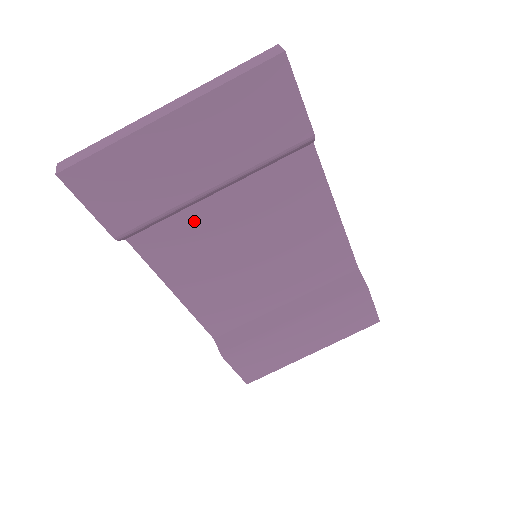
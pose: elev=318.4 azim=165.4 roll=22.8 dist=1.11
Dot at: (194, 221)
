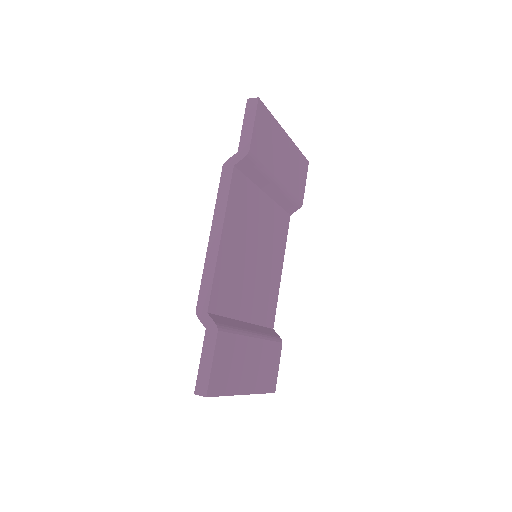
Dot at: (254, 197)
